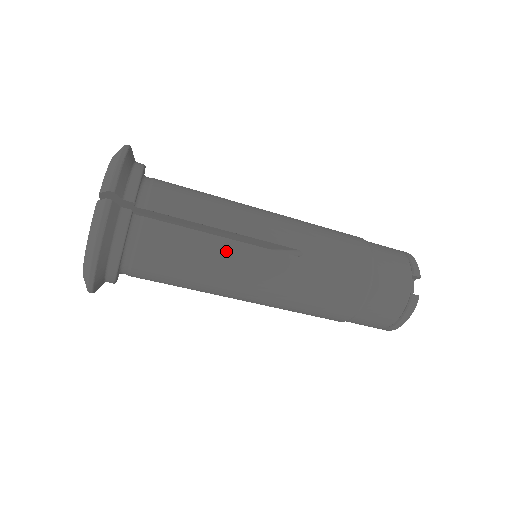
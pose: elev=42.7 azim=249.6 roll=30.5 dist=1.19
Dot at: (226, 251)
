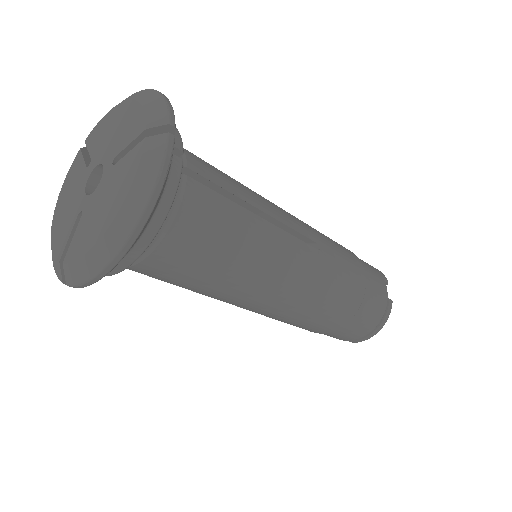
Dot at: (264, 233)
